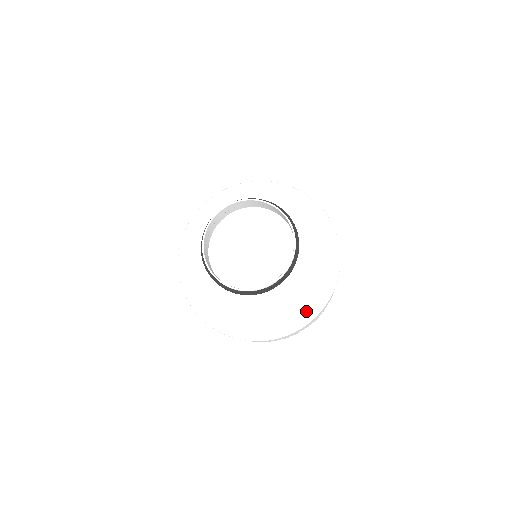
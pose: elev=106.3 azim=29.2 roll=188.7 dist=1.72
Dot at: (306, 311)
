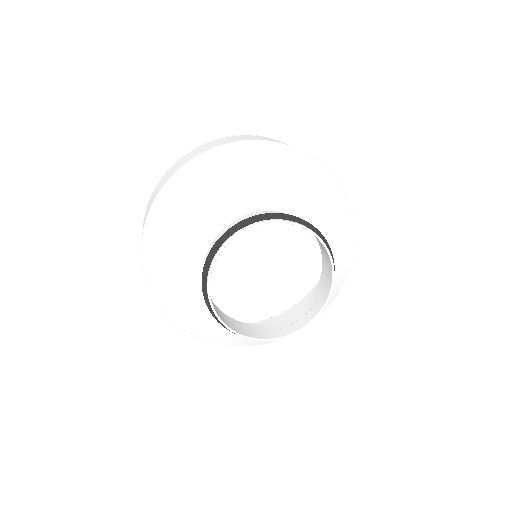
Dot at: occluded
